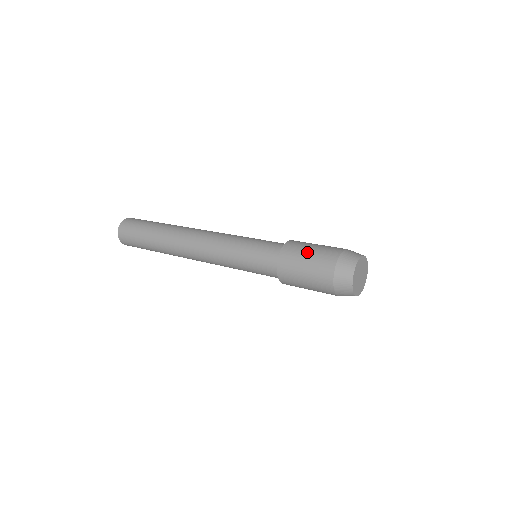
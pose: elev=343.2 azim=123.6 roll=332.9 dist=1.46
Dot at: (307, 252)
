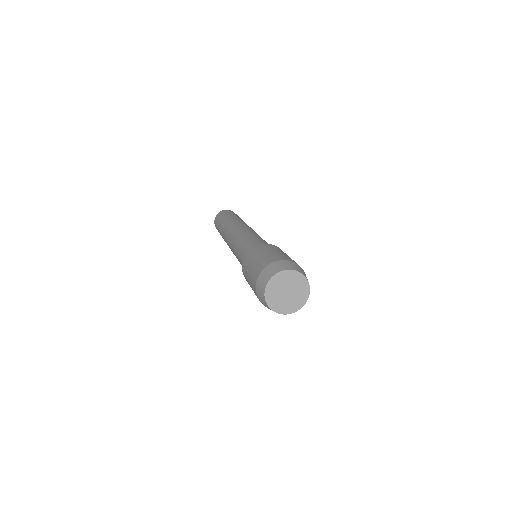
Dot at: (255, 258)
